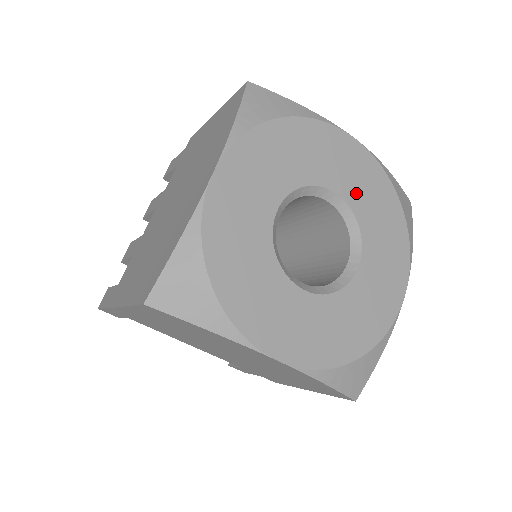
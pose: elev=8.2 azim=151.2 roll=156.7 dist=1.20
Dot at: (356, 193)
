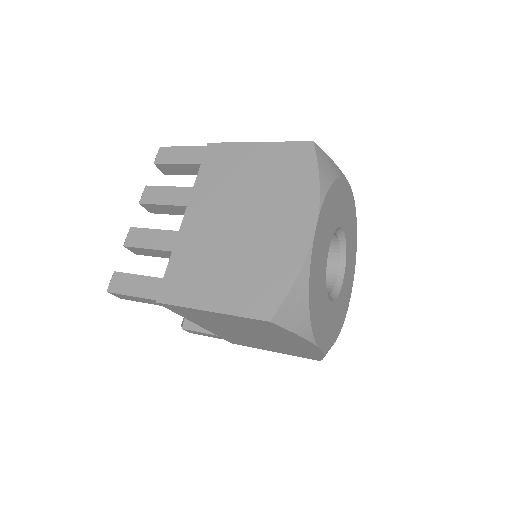
Dot at: (348, 229)
